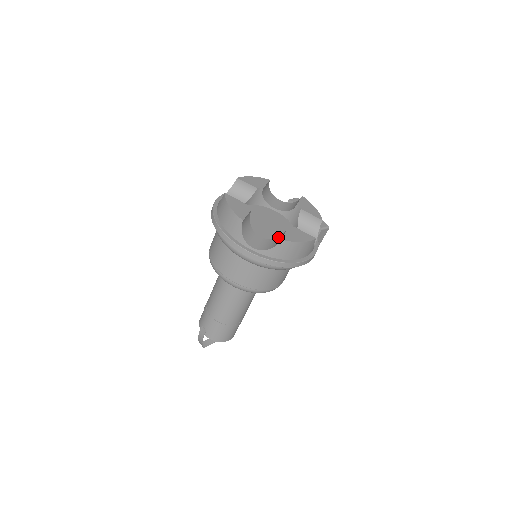
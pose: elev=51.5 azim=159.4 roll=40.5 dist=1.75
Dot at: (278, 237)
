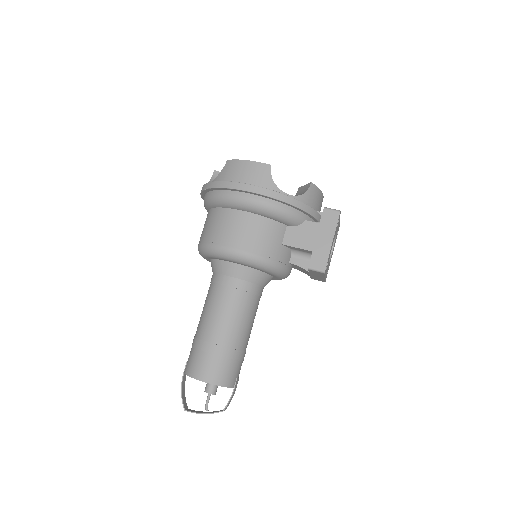
Dot at: occluded
